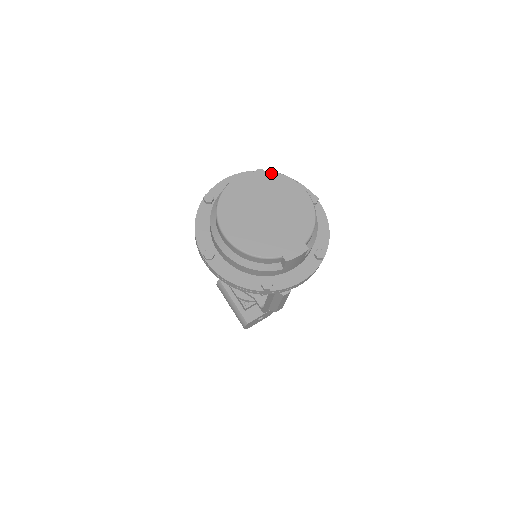
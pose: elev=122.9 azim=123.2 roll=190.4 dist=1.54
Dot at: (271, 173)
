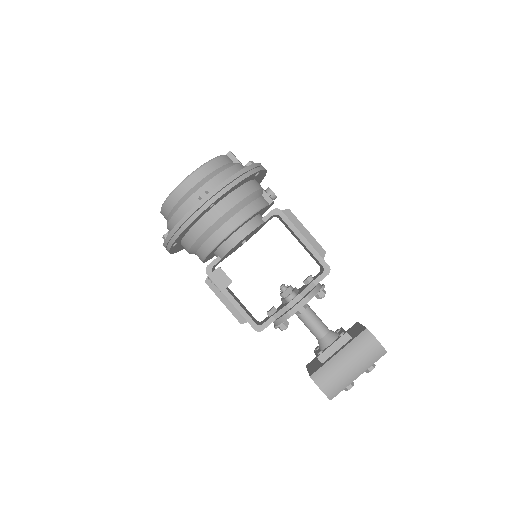
Dot at: occluded
